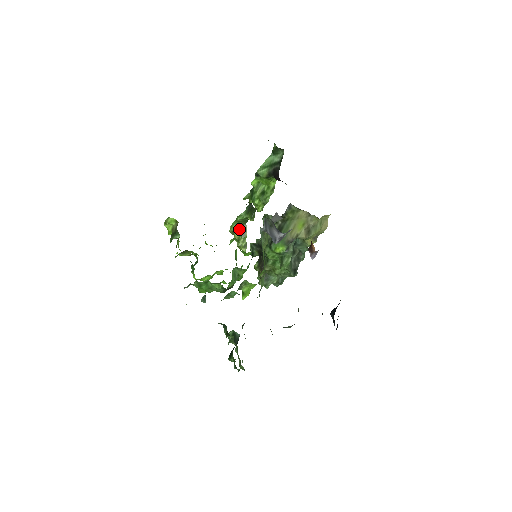
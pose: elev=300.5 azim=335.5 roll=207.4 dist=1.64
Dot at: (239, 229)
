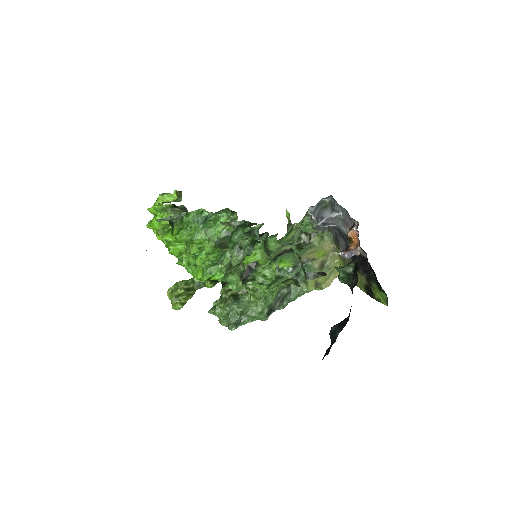
Dot at: (188, 287)
